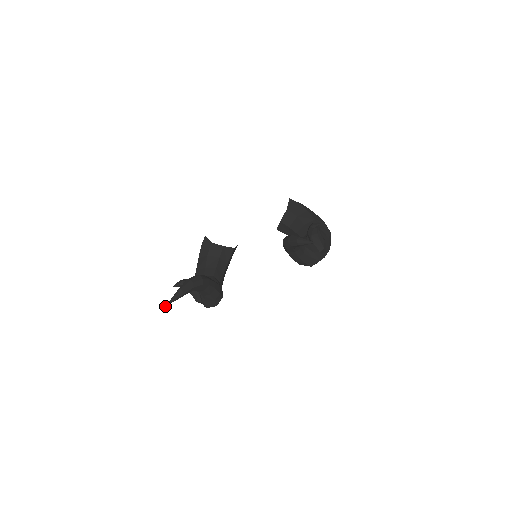
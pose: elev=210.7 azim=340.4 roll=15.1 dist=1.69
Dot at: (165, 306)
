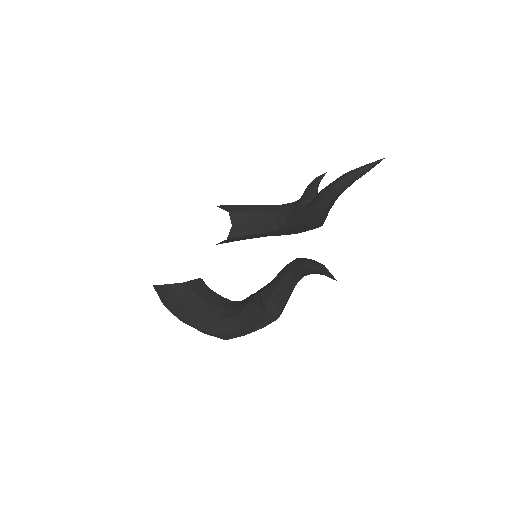
Dot at: occluded
